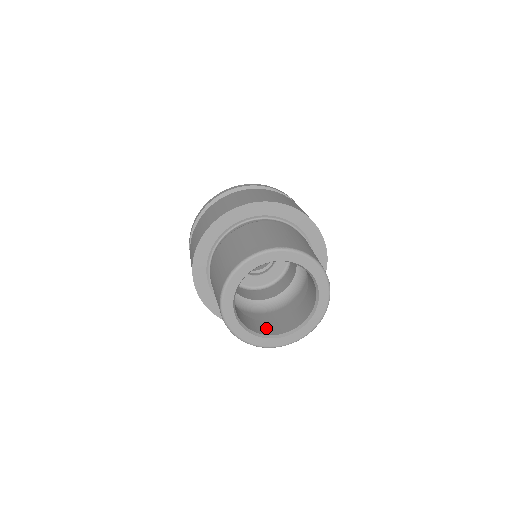
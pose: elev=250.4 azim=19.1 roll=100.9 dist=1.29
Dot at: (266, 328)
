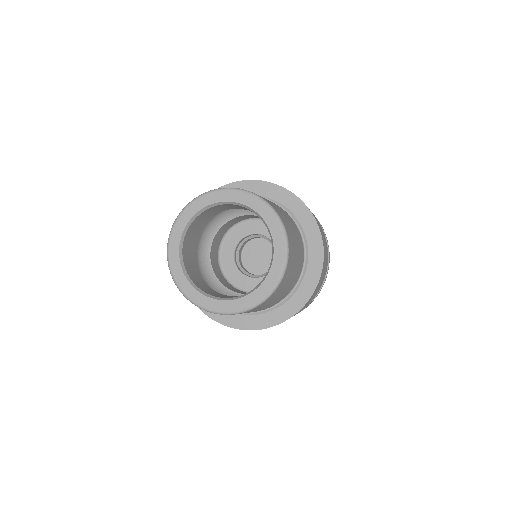
Dot at: (226, 297)
